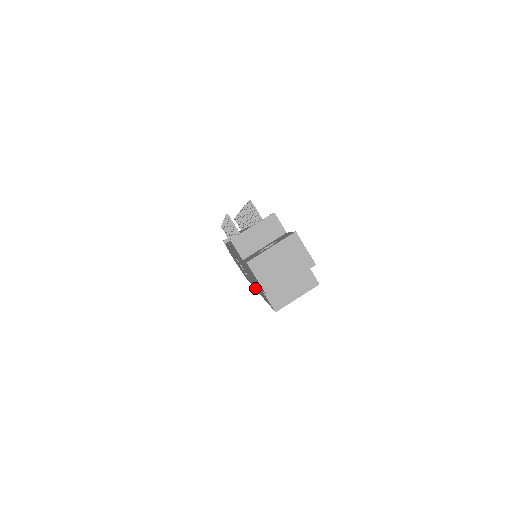
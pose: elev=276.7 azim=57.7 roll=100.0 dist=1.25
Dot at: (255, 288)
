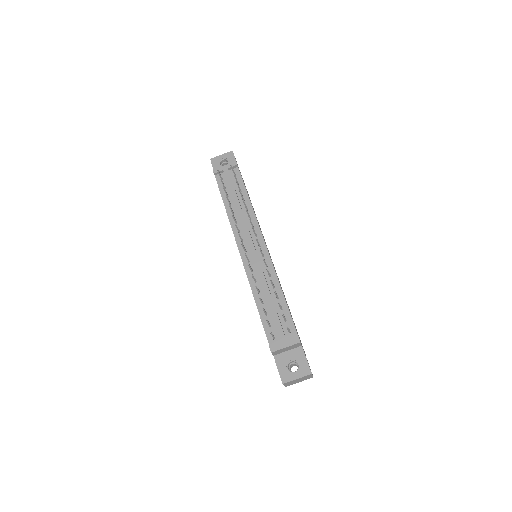
Dot at: occluded
